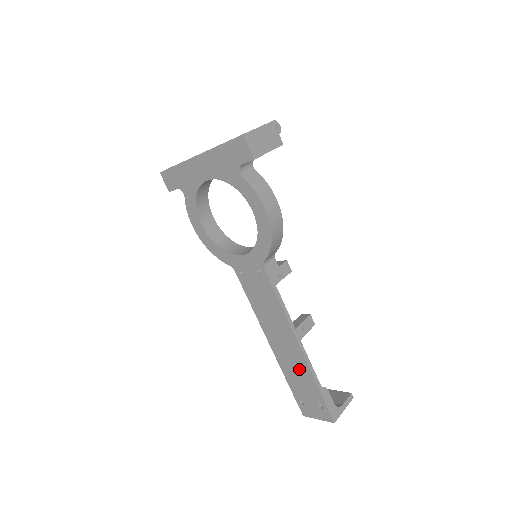
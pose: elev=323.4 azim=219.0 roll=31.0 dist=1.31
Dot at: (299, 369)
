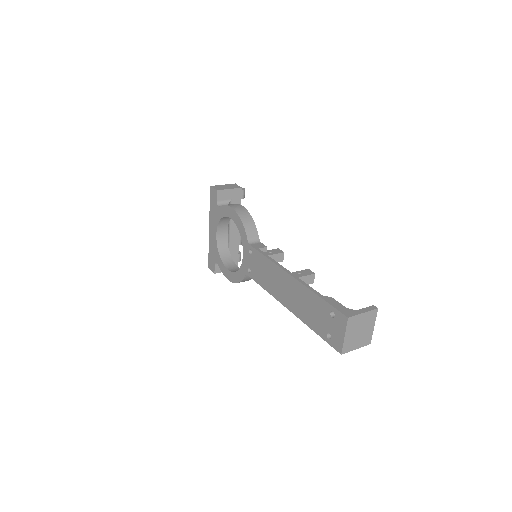
Dot at: (304, 299)
